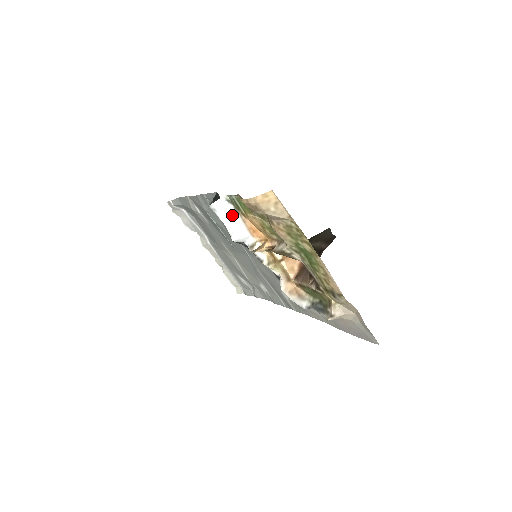
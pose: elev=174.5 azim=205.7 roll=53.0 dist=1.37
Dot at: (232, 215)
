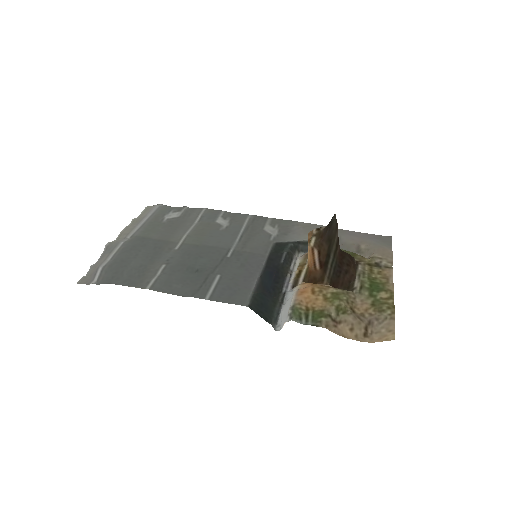
Dot at: (288, 310)
